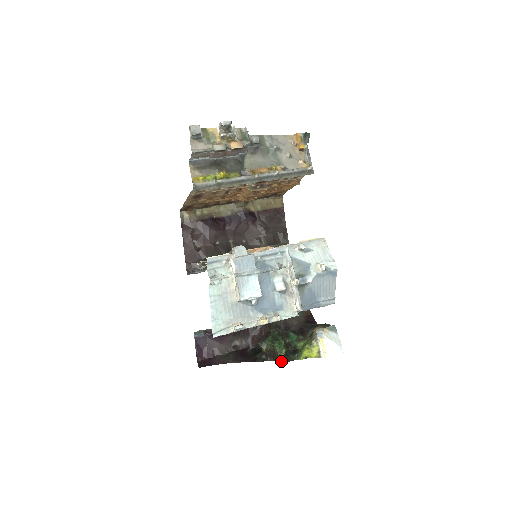
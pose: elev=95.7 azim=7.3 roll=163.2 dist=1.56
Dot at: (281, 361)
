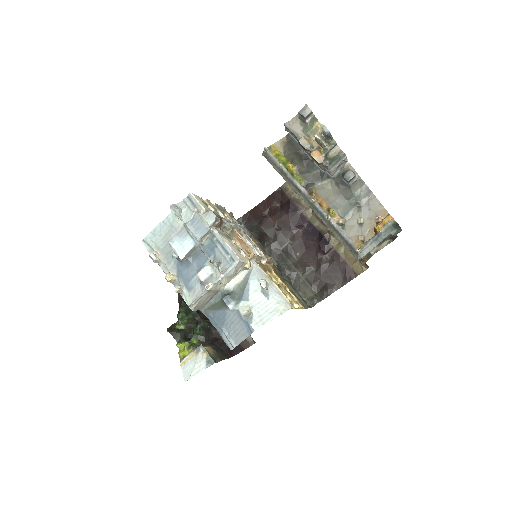
Dot at: (170, 327)
